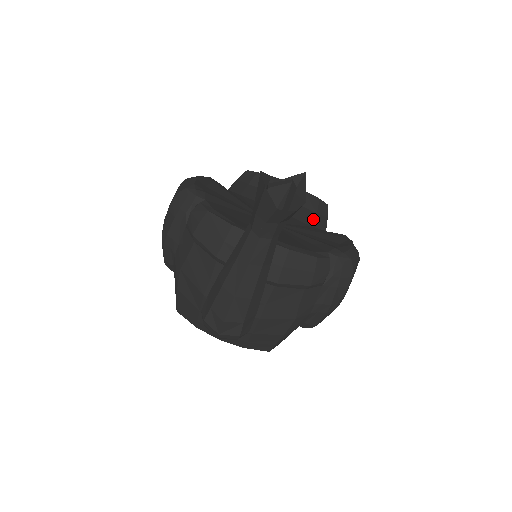
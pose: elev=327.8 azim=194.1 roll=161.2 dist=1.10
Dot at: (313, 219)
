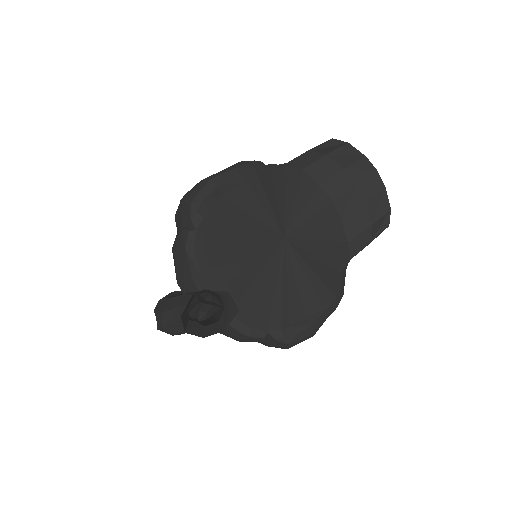
Dot at: (359, 232)
